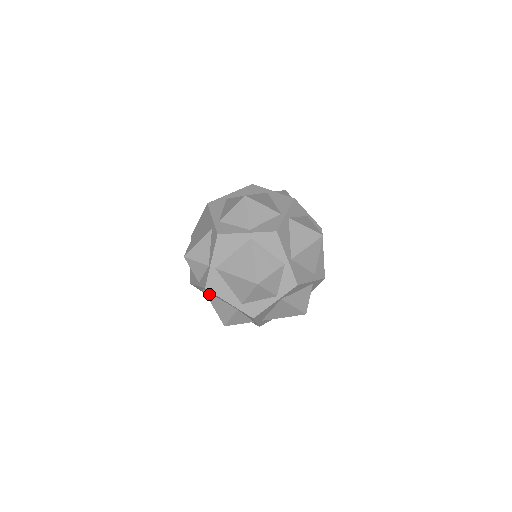
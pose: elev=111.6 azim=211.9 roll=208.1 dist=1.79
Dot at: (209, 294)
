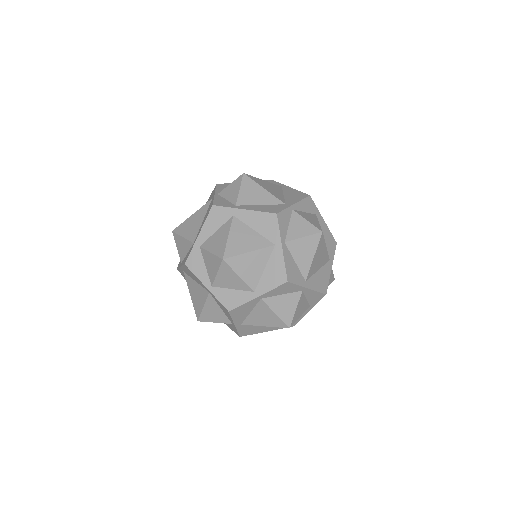
Dot at: occluded
